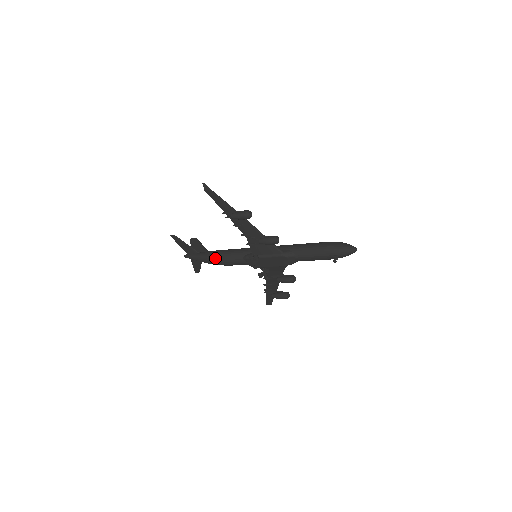
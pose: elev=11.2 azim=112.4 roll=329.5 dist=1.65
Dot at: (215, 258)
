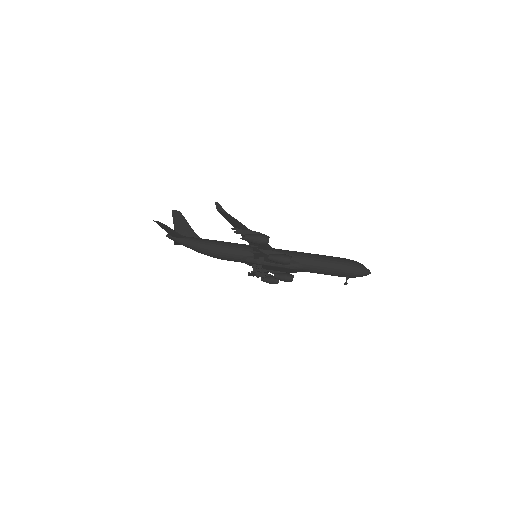
Dot at: (208, 252)
